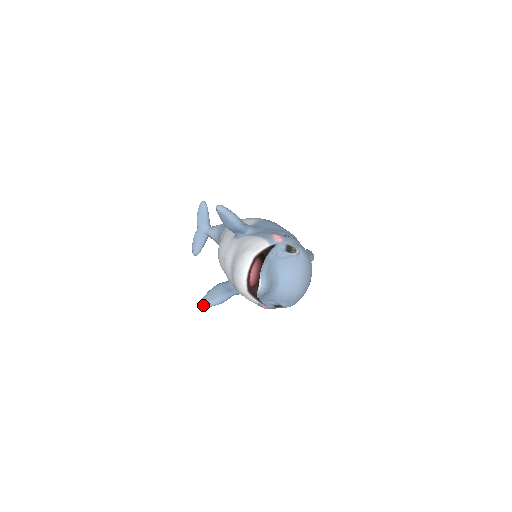
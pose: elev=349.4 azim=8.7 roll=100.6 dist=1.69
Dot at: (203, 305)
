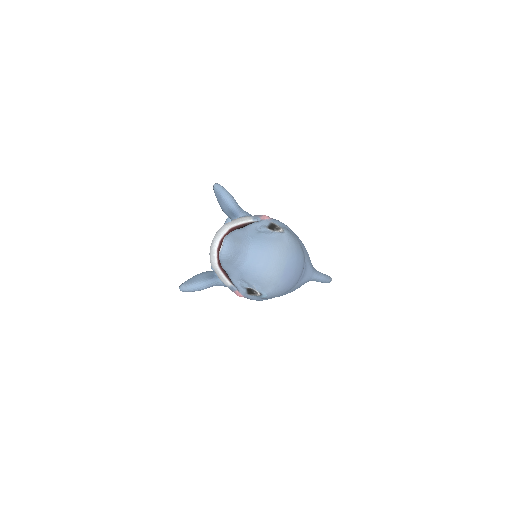
Dot at: (181, 288)
